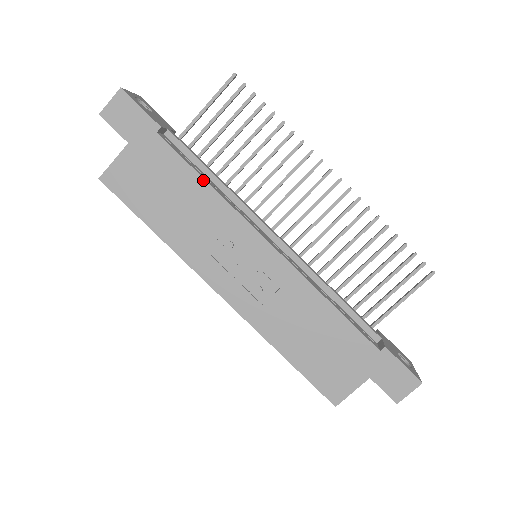
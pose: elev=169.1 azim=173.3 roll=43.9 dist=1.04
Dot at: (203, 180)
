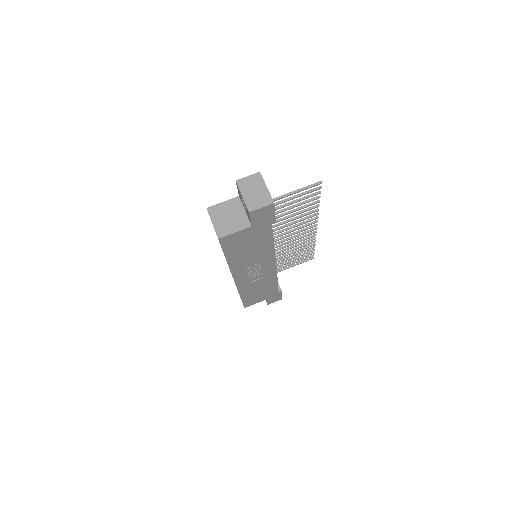
Dot at: (272, 243)
